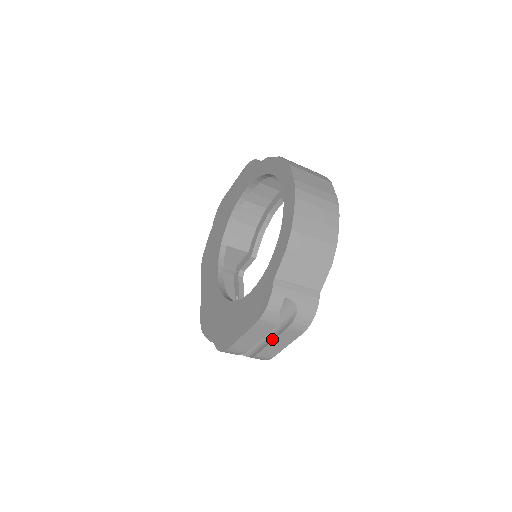
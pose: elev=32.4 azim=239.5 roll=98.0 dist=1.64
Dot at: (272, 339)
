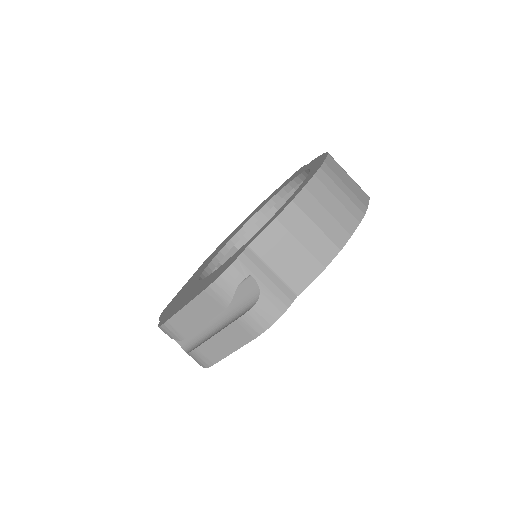
Dot at: (218, 331)
